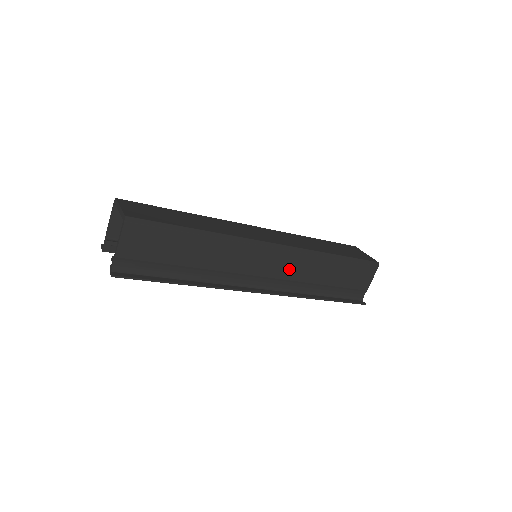
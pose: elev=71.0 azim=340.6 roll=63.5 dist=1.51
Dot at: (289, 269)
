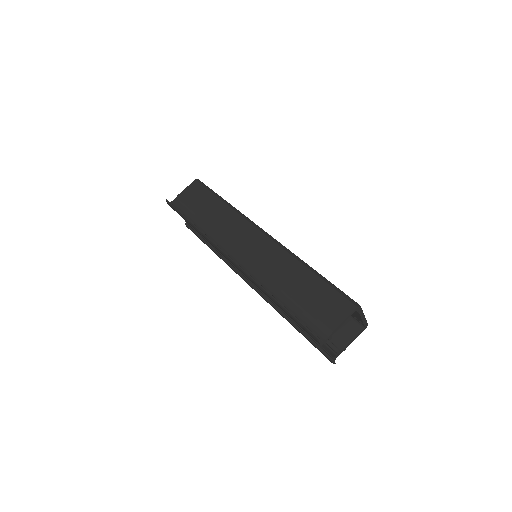
Dot at: (264, 256)
